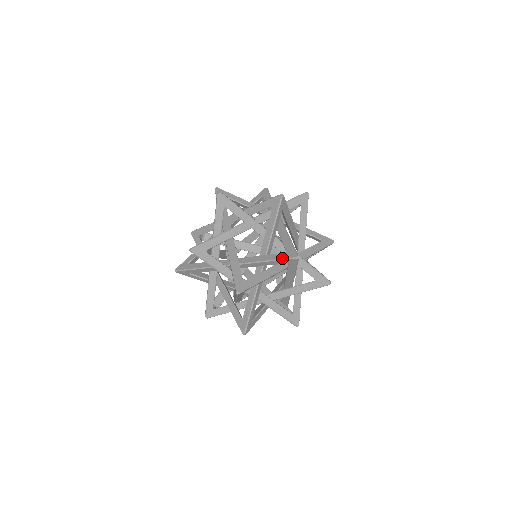
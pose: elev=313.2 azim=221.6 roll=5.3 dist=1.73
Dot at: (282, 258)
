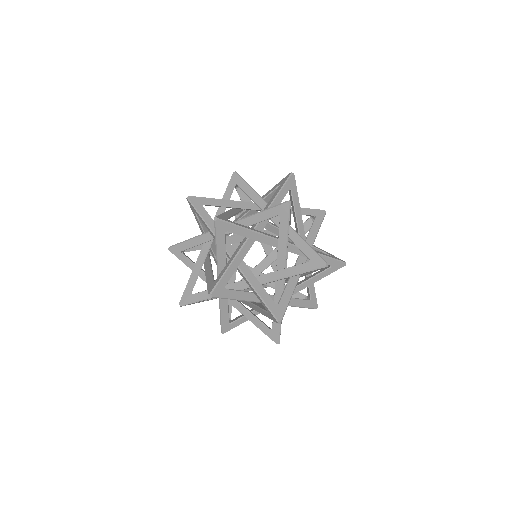
Dot at: (228, 185)
